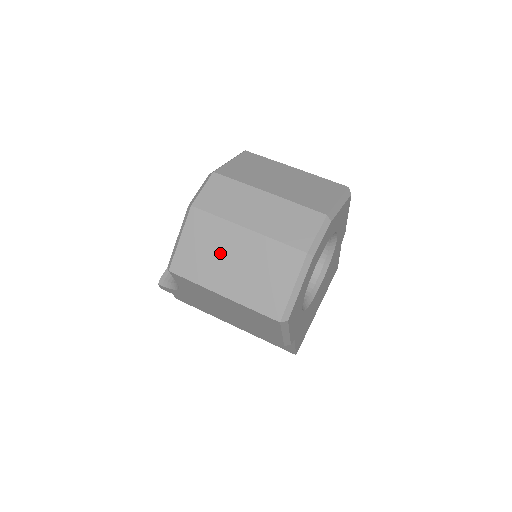
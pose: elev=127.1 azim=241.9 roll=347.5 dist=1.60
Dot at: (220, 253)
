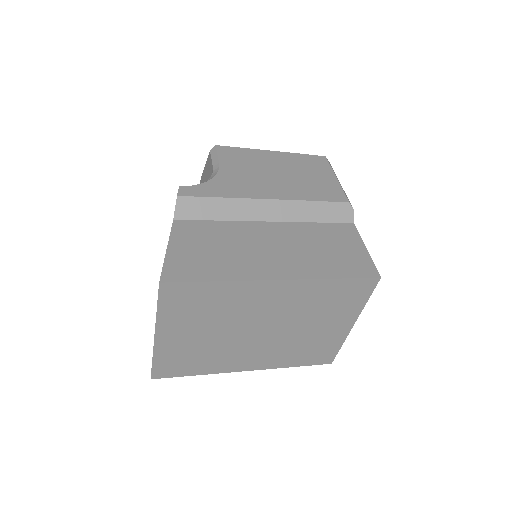
Dot at: occluded
